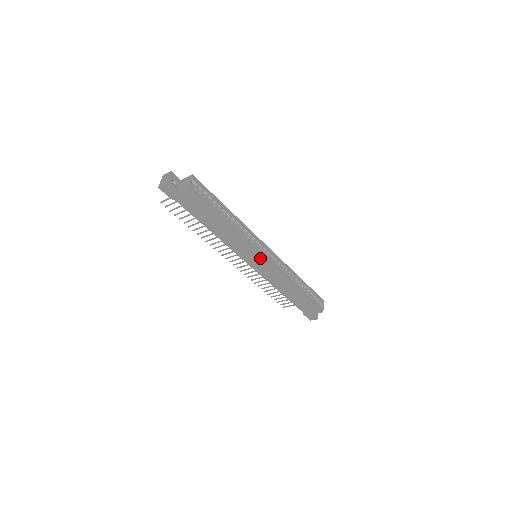
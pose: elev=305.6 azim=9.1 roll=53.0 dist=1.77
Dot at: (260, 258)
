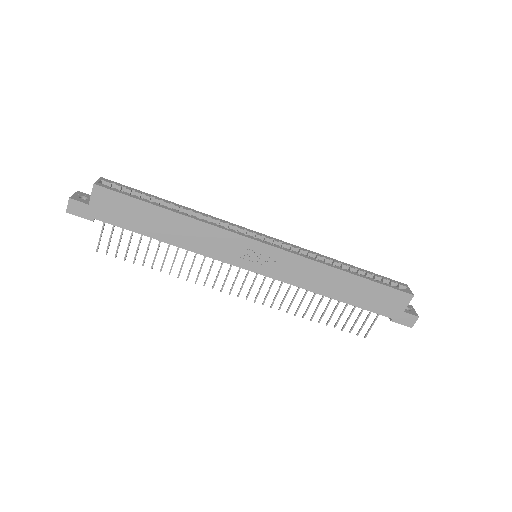
Dot at: (256, 247)
